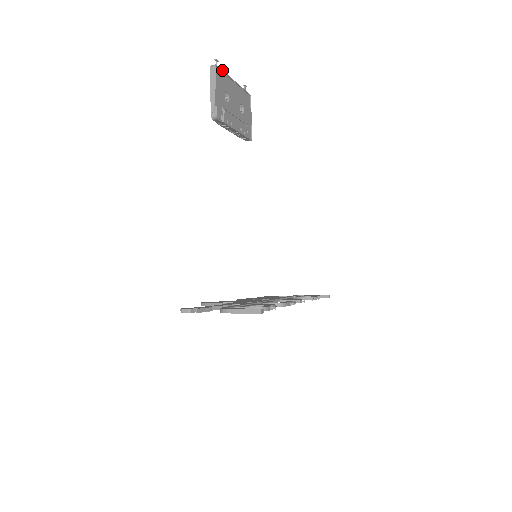
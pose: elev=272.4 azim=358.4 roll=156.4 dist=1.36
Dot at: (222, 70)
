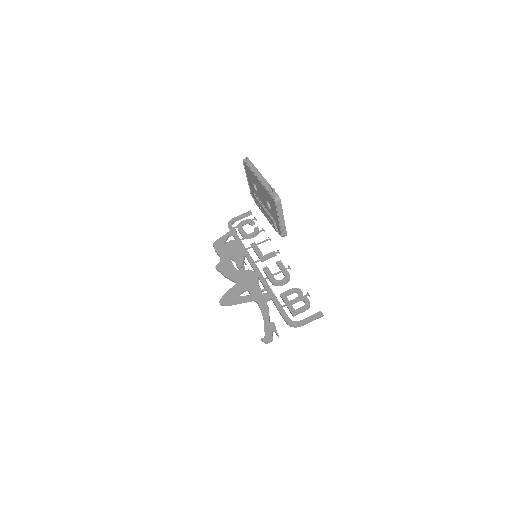
Dot at: (274, 190)
